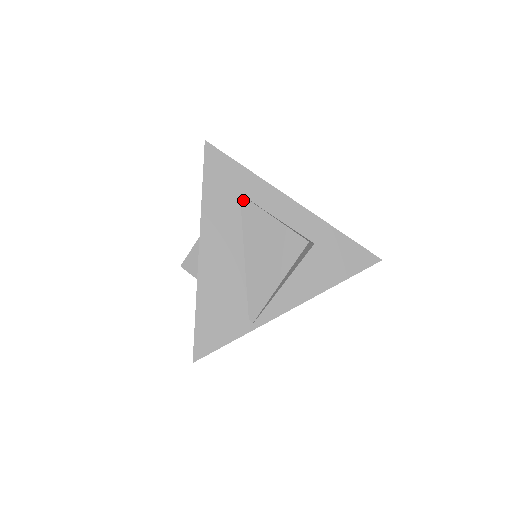
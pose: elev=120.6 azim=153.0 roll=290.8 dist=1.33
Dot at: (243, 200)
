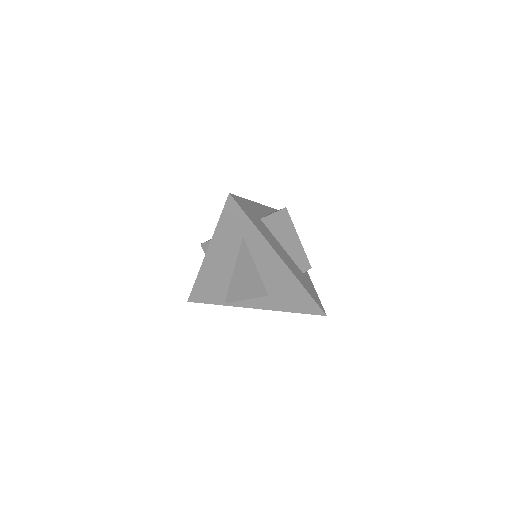
Dot at: (243, 241)
